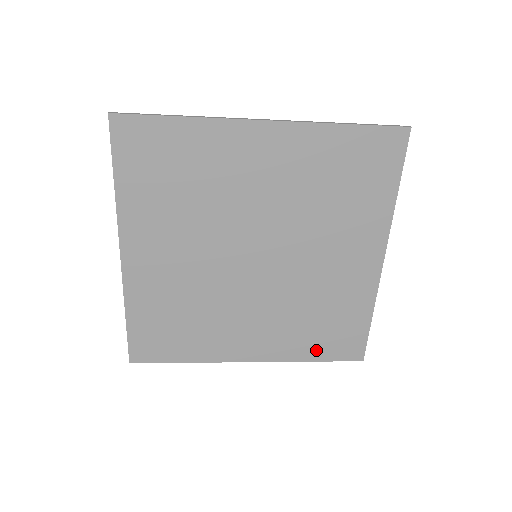
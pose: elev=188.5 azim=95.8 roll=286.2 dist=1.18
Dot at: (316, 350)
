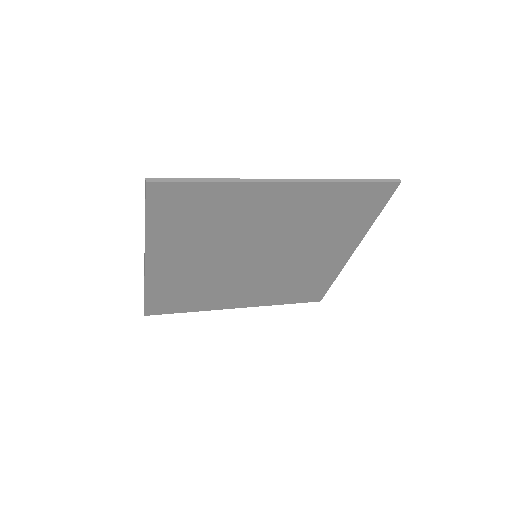
Dot at: (288, 299)
